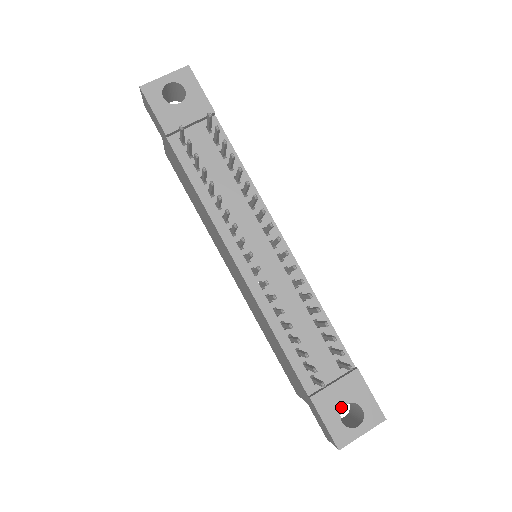
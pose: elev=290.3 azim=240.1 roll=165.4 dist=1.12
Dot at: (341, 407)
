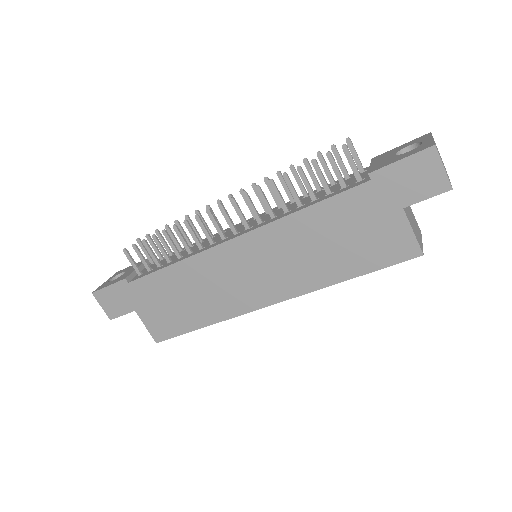
Dot at: (395, 156)
